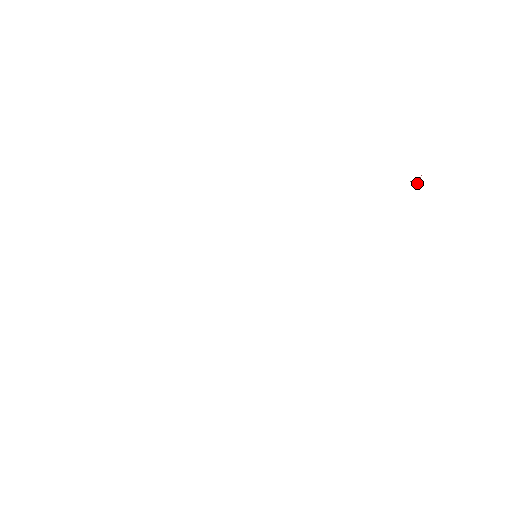
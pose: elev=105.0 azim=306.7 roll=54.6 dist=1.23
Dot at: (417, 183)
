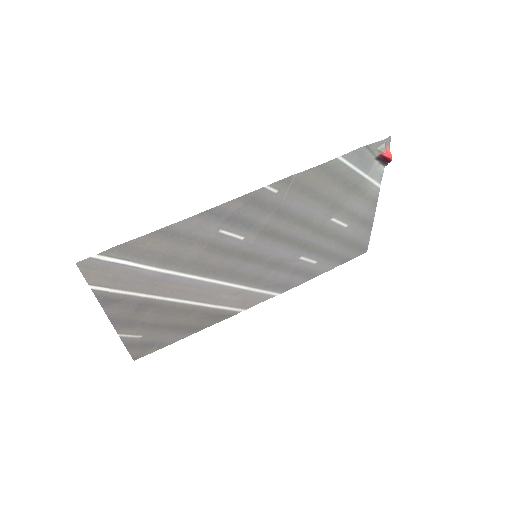
Dot at: (381, 148)
